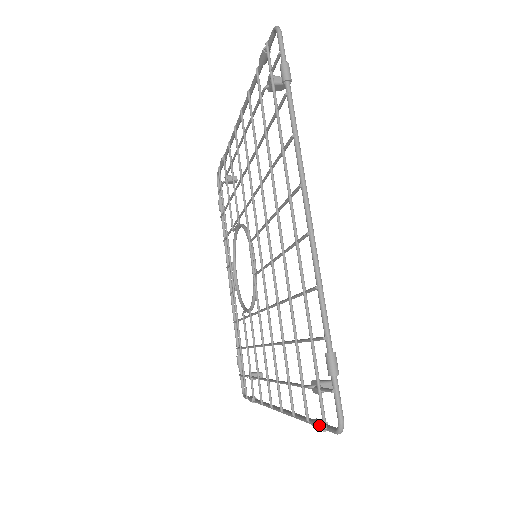
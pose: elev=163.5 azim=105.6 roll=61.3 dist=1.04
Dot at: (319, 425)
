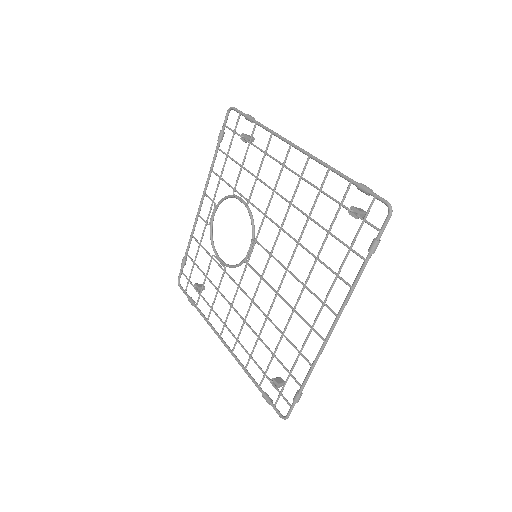
Dot at: (269, 402)
